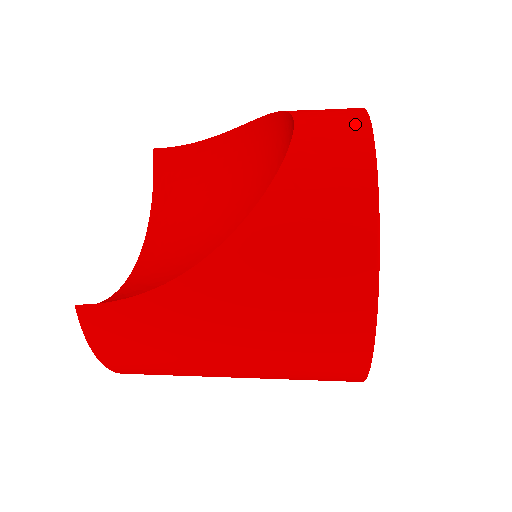
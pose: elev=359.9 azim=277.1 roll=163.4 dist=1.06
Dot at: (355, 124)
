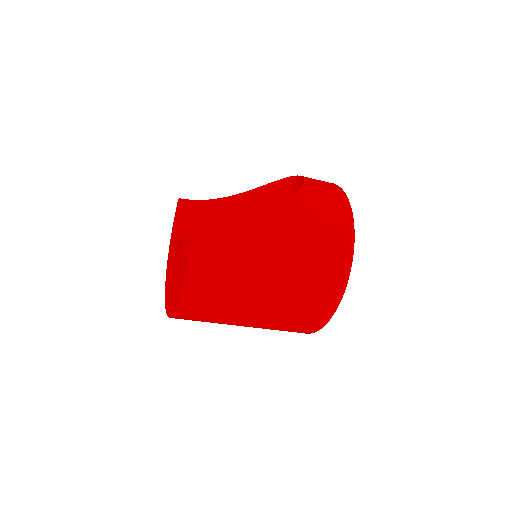
Dot at: occluded
